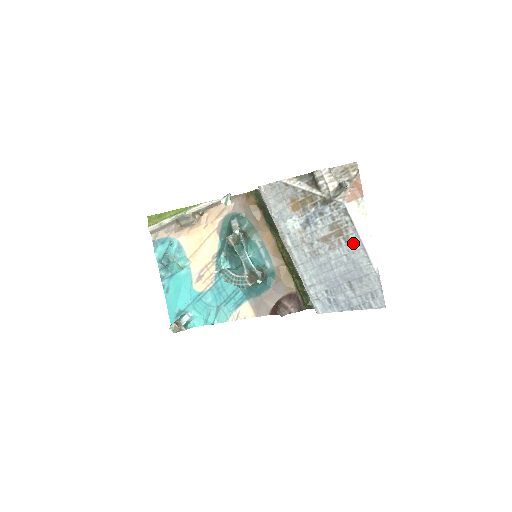
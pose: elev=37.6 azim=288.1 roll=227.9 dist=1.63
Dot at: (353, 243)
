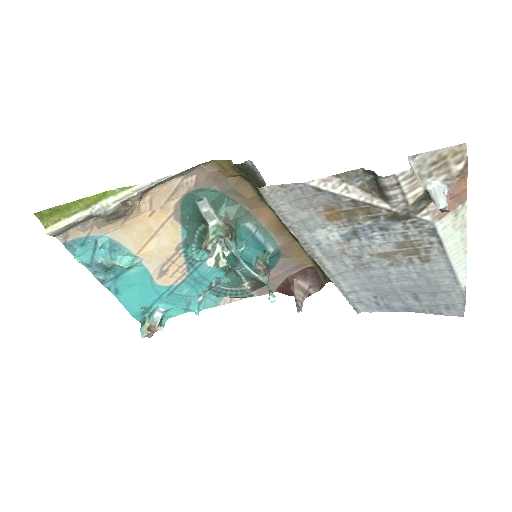
Dot at: (434, 264)
